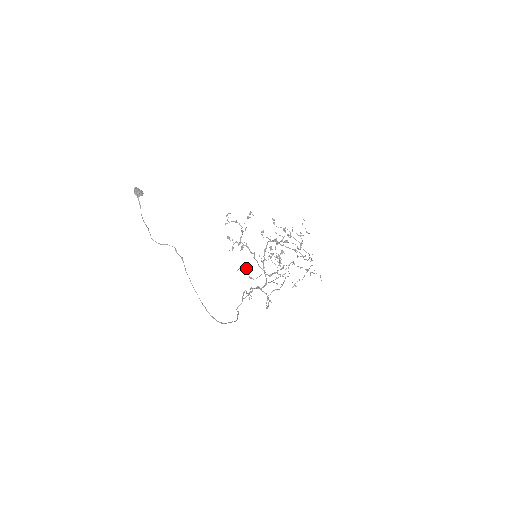
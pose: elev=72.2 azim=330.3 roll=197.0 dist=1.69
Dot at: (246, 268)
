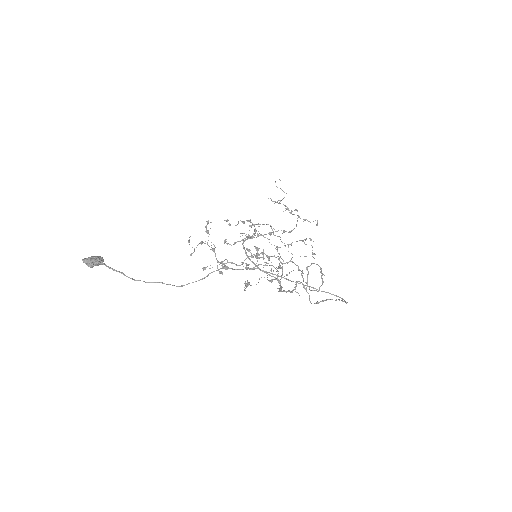
Dot at: (249, 283)
